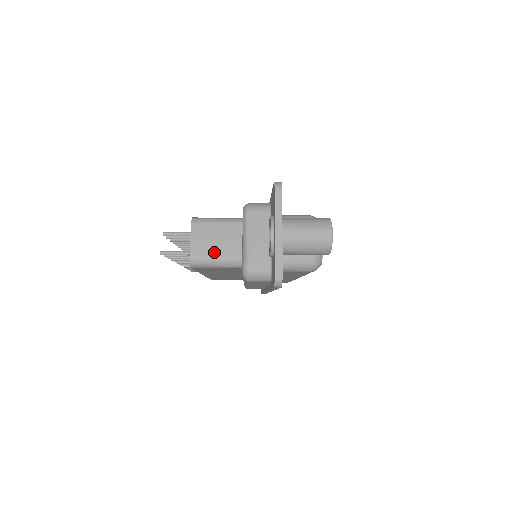
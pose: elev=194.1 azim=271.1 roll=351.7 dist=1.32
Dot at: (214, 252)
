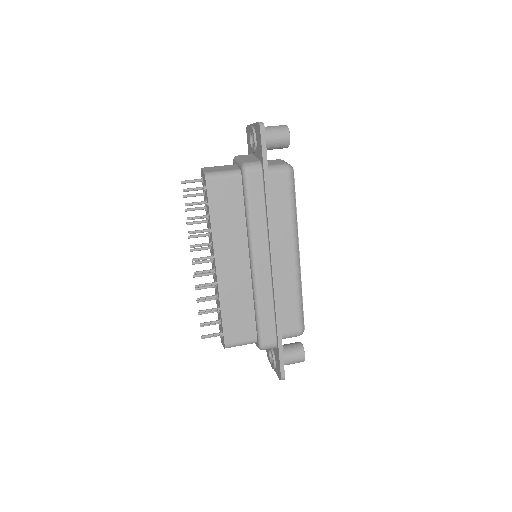
Dot at: occluded
